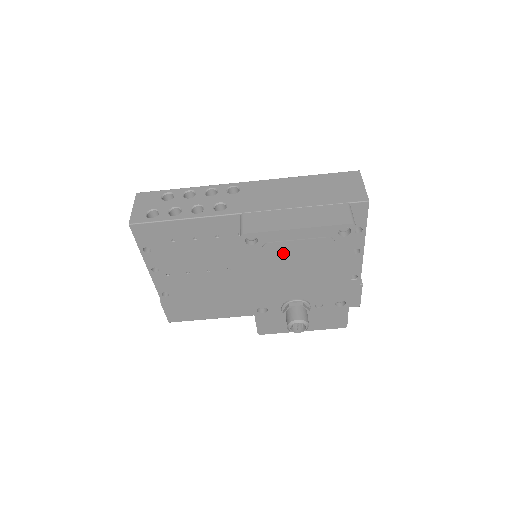
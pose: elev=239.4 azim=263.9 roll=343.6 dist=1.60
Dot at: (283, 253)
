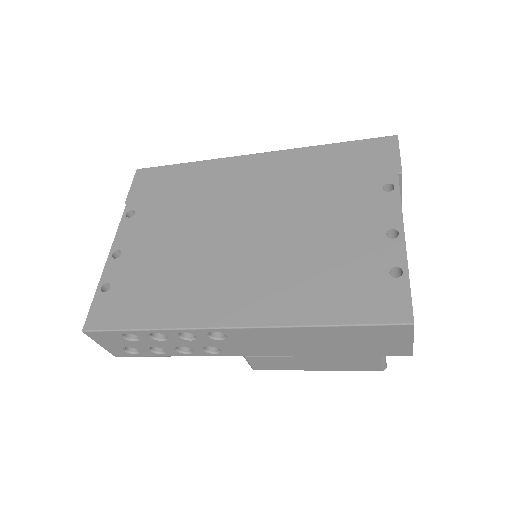
Dot at: occluded
